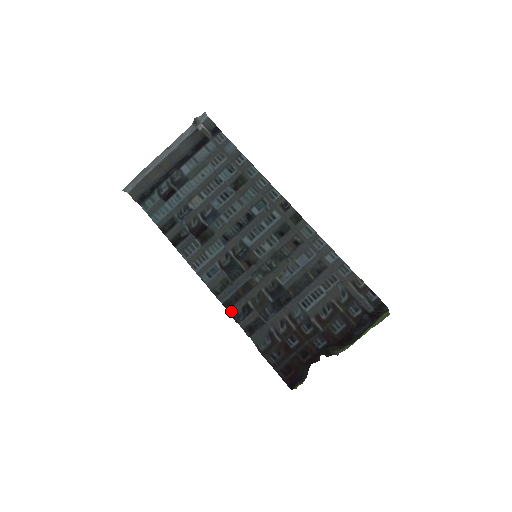
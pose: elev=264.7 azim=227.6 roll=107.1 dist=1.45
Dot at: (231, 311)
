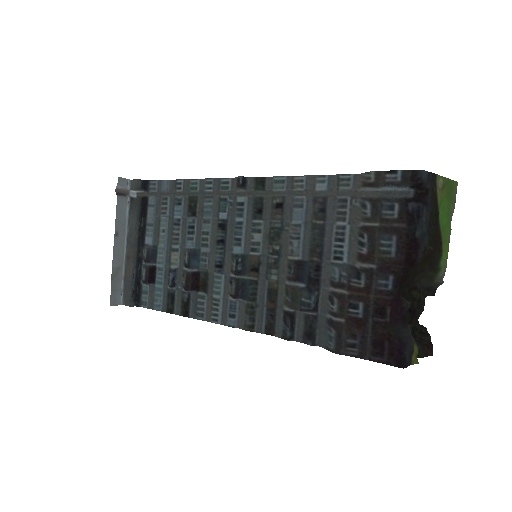
Dot at: (277, 334)
